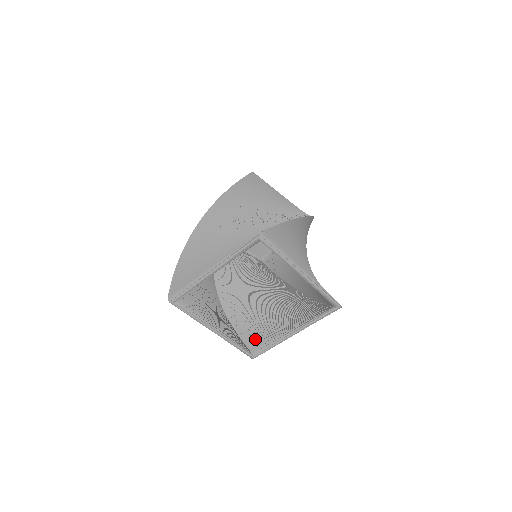
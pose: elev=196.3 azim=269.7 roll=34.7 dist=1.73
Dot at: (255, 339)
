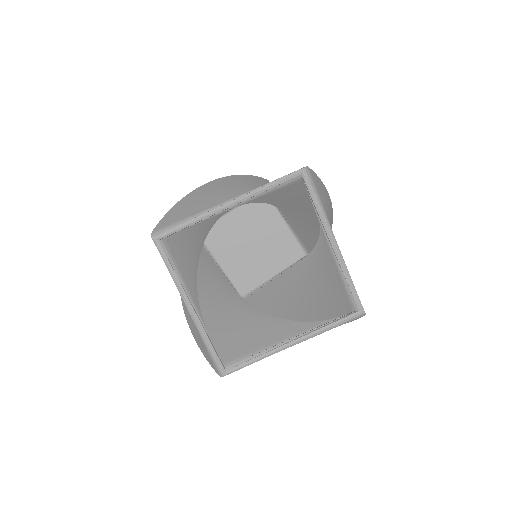
Dot at: (233, 349)
